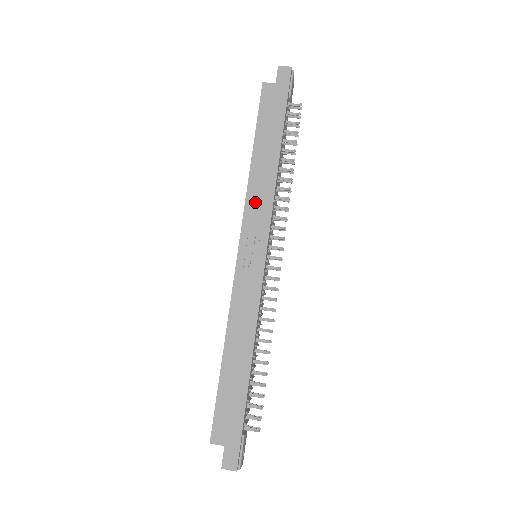
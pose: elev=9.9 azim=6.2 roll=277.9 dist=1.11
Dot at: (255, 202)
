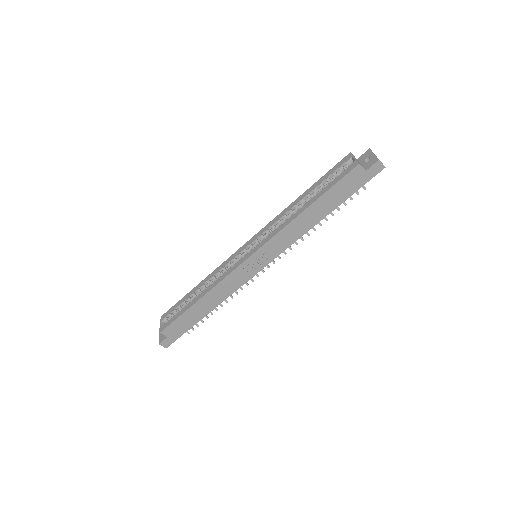
Dot at: (283, 237)
